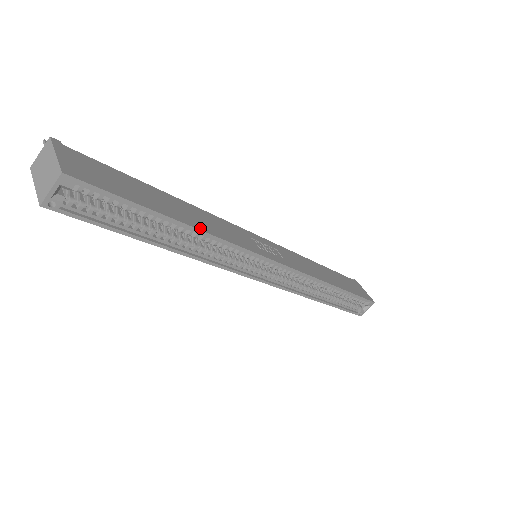
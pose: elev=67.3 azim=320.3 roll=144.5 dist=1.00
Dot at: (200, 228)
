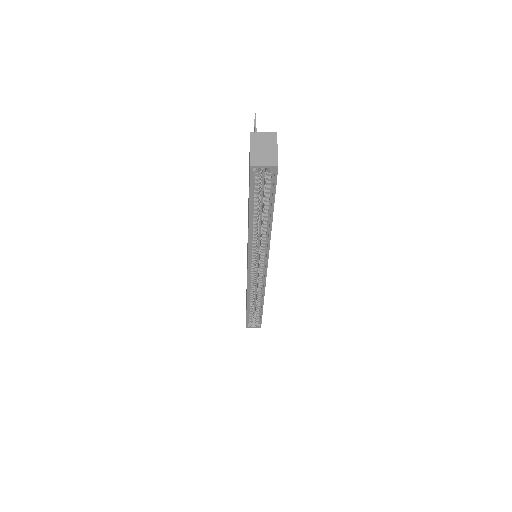
Dot at: (271, 230)
